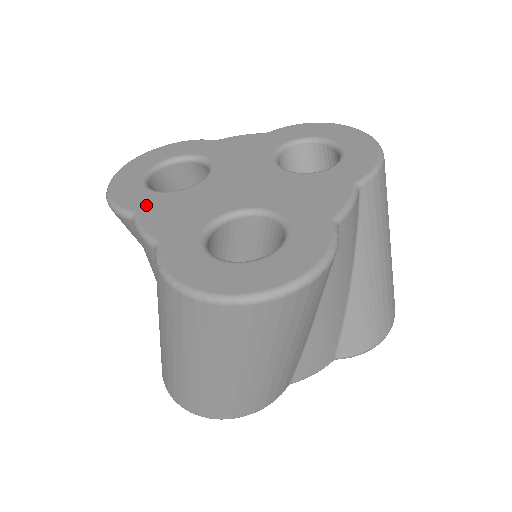
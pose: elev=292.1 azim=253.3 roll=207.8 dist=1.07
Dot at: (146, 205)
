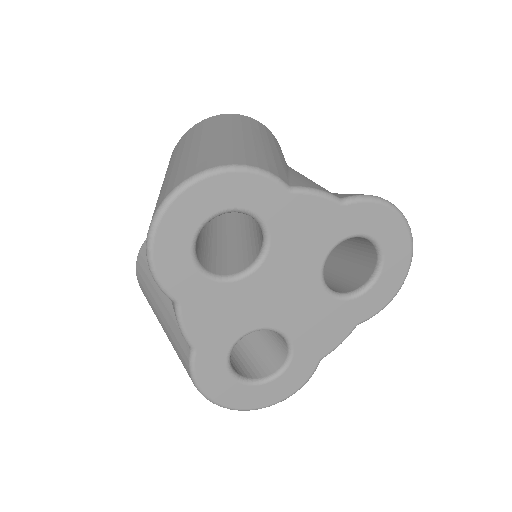
Dot at: occluded
